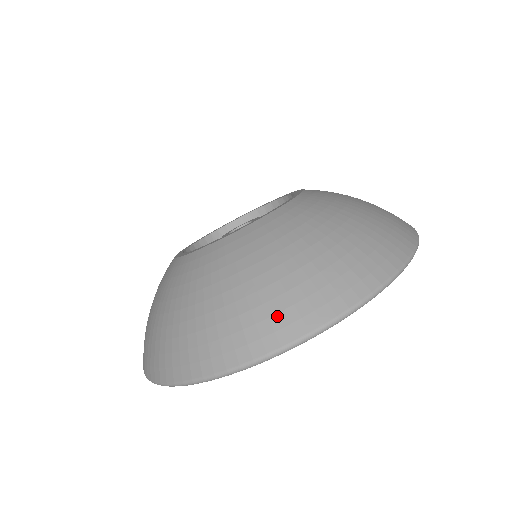
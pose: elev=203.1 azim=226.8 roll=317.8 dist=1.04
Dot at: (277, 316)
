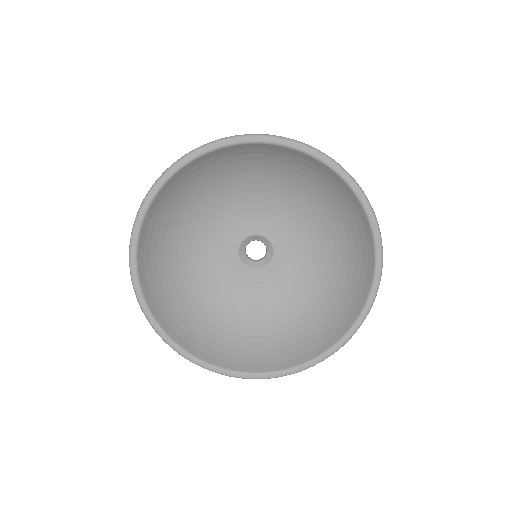
Dot at: occluded
